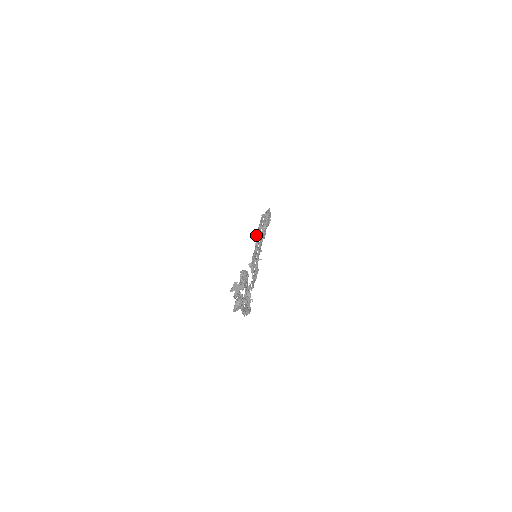
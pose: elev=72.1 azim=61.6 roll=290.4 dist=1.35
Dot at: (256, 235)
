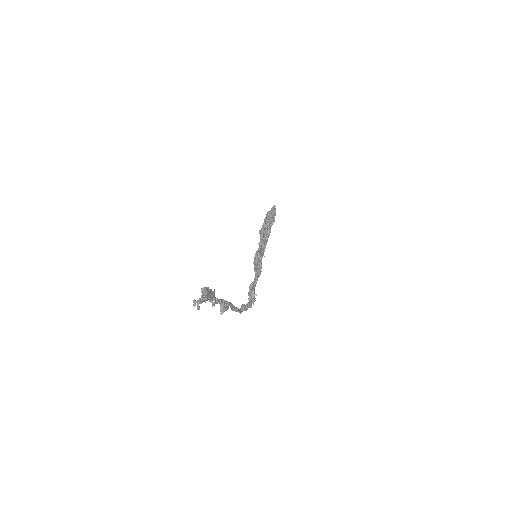
Dot at: occluded
